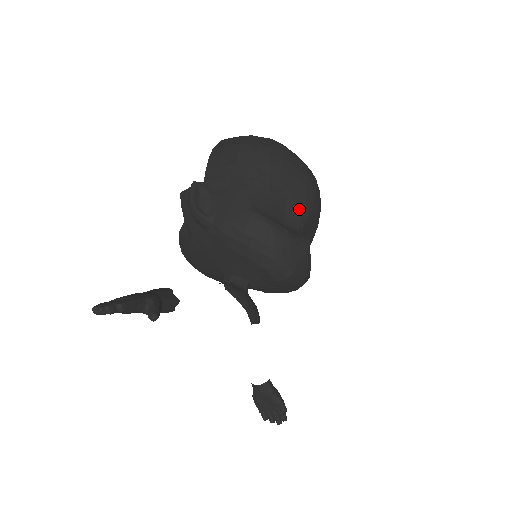
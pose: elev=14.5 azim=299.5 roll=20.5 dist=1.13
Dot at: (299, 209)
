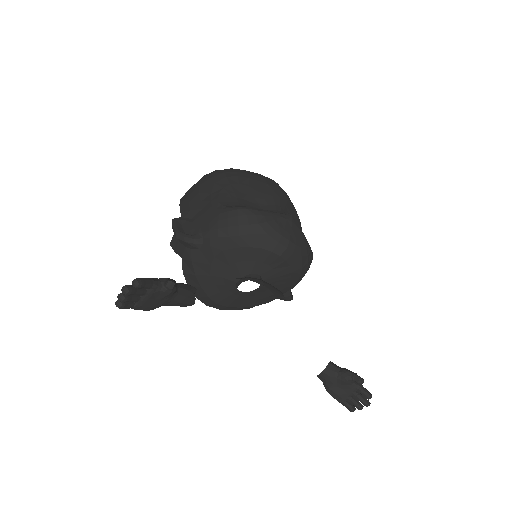
Dot at: (270, 200)
